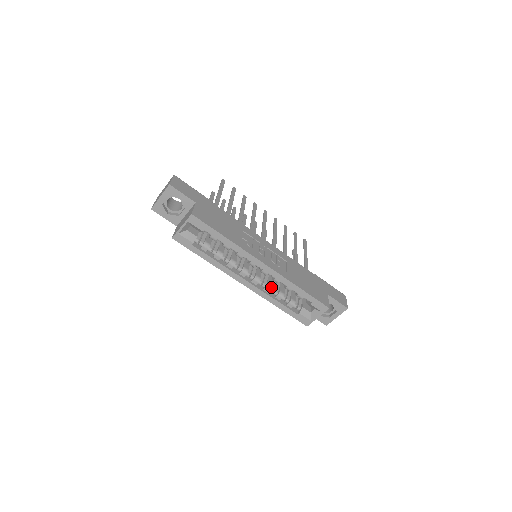
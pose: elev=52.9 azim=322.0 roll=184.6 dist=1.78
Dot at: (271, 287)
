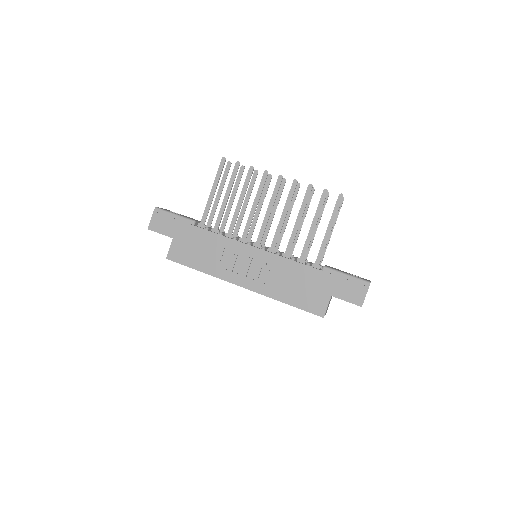
Dot at: occluded
